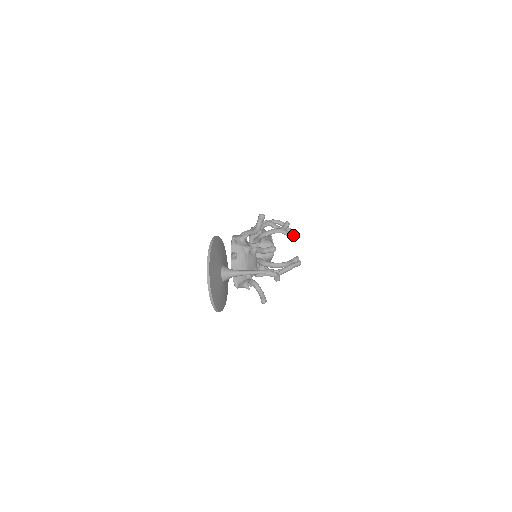
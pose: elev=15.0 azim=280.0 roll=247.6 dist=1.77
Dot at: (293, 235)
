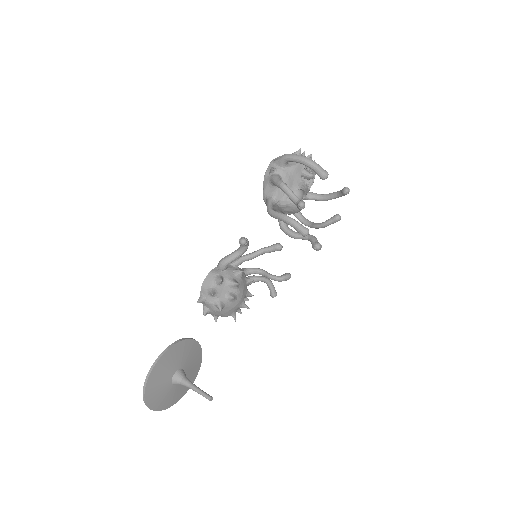
Dot at: (304, 234)
